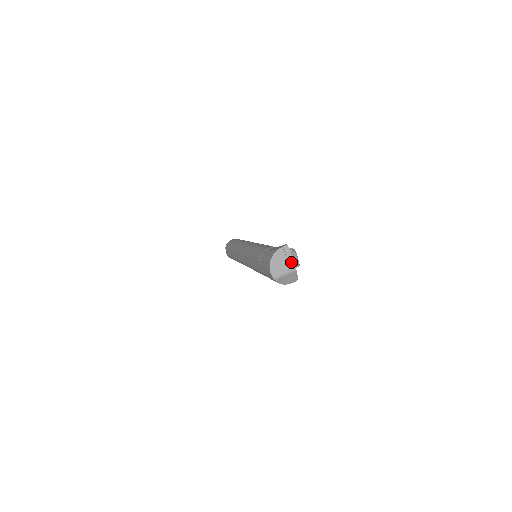
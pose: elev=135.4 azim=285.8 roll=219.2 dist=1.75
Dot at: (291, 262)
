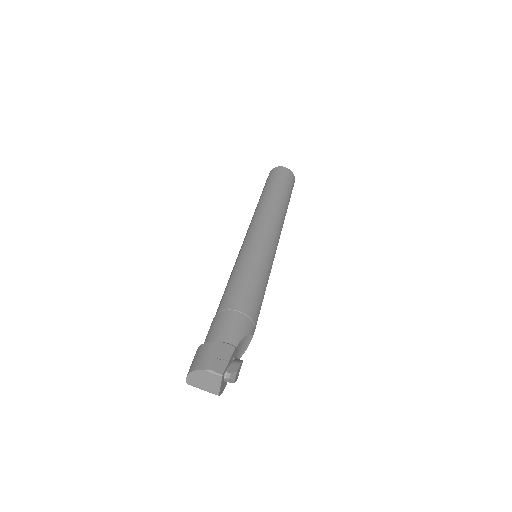
Dot at: (217, 388)
